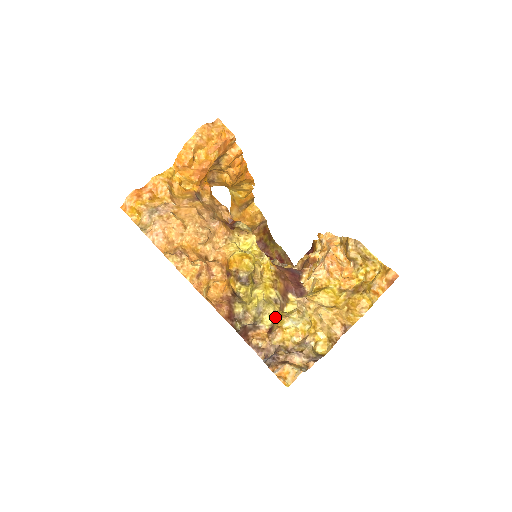
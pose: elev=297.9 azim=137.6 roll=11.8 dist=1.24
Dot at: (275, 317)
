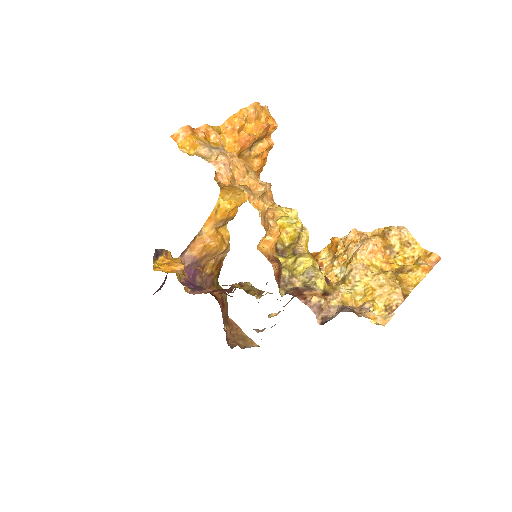
Dot at: (327, 284)
